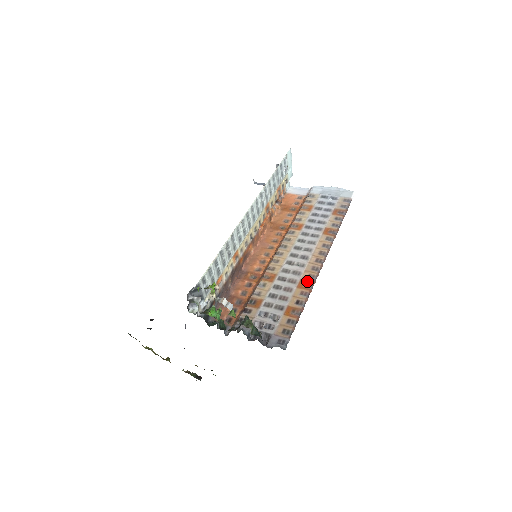
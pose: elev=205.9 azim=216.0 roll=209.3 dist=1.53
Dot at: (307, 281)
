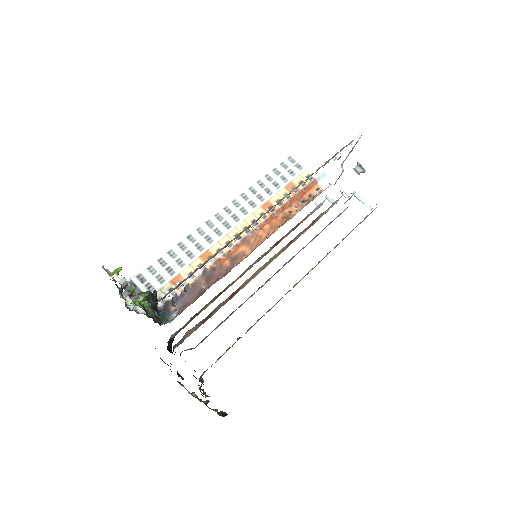
Dot at: occluded
